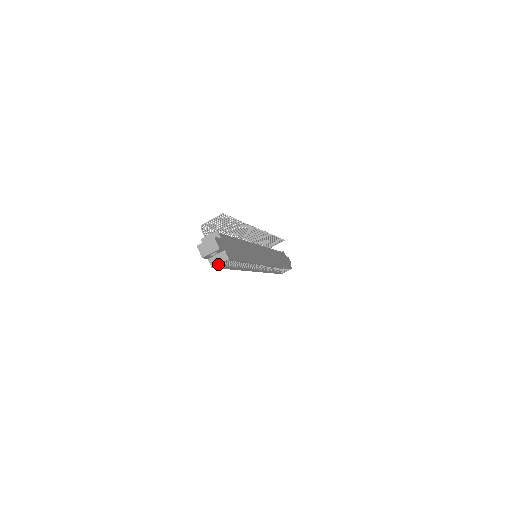
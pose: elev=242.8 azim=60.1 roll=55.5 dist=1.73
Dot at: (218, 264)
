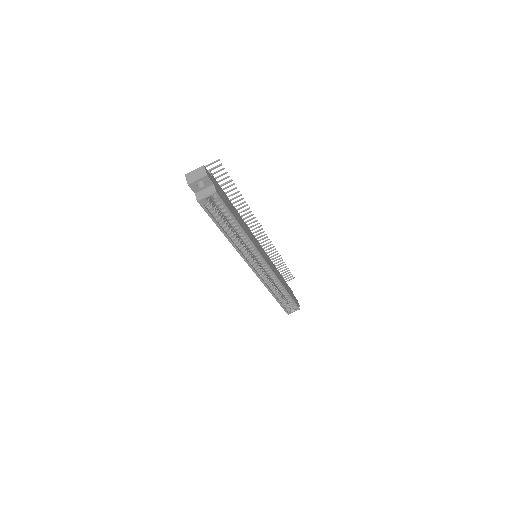
Dot at: (204, 198)
